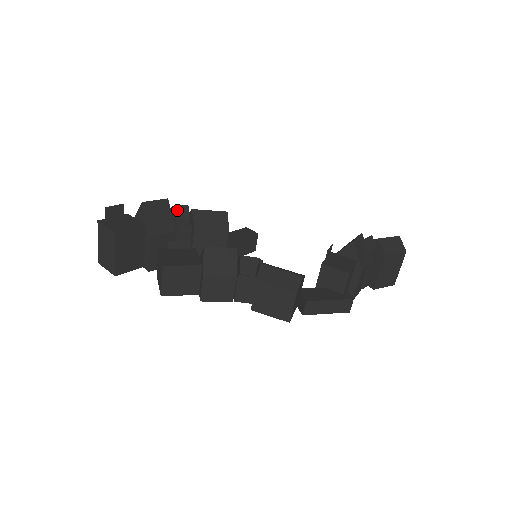
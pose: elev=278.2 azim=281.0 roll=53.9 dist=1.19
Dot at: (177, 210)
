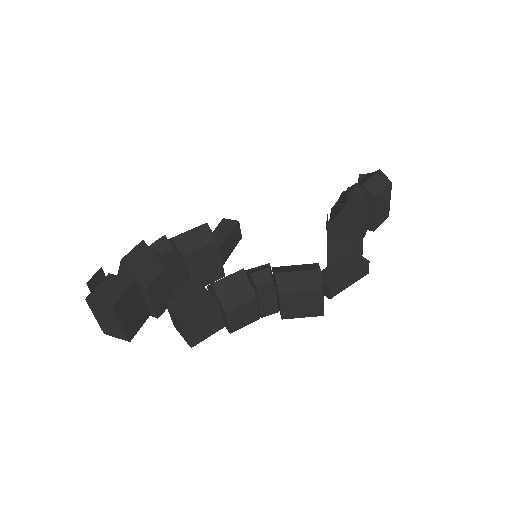
Dot at: (157, 246)
